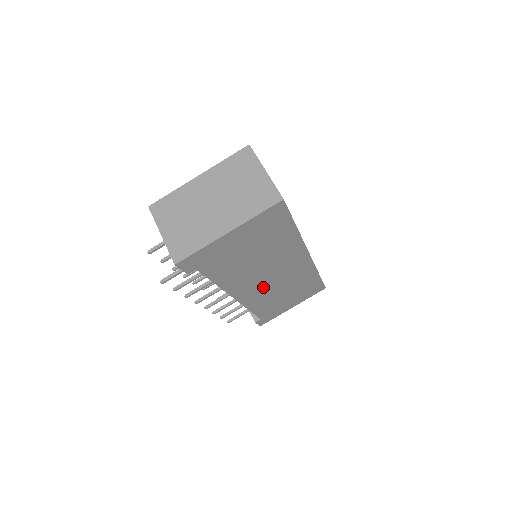
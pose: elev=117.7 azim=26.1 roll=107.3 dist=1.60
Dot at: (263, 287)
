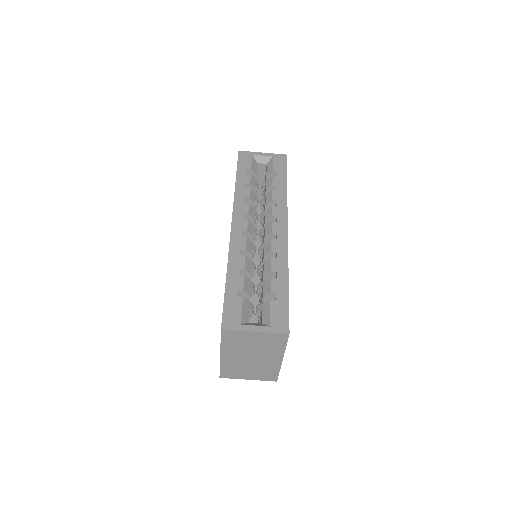
Dot at: occluded
